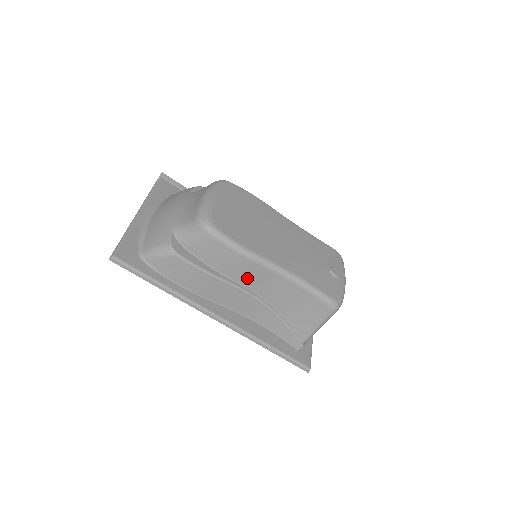
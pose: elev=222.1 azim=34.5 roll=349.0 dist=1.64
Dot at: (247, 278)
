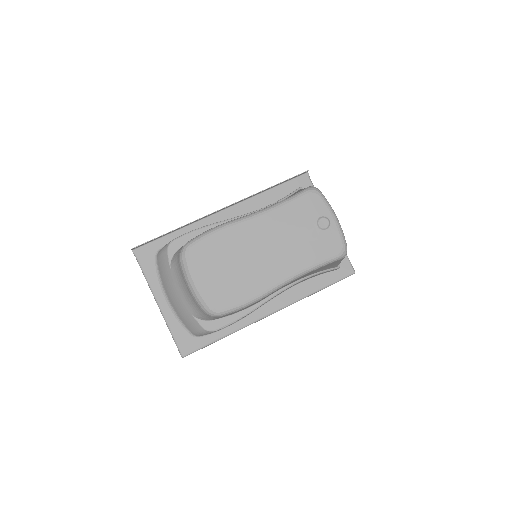
Dot at: occluded
